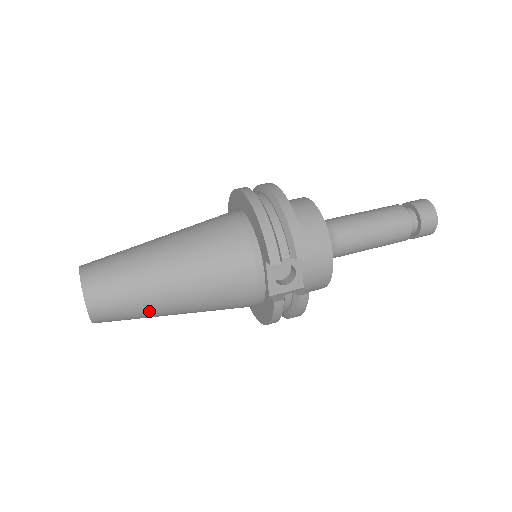
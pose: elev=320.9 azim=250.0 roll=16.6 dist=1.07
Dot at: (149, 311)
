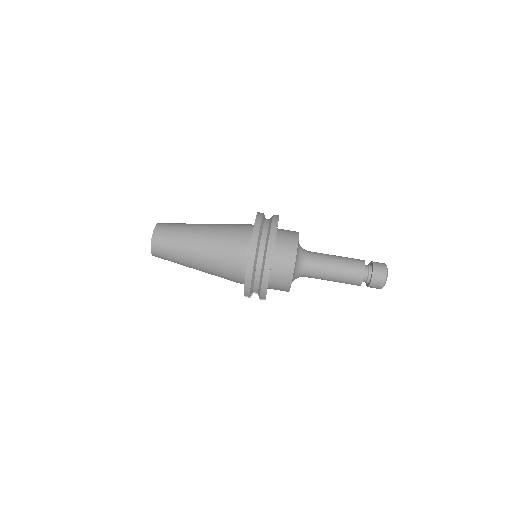
Dot at: occluded
